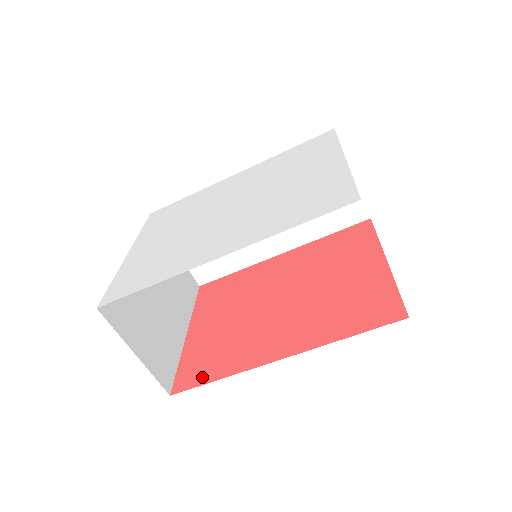
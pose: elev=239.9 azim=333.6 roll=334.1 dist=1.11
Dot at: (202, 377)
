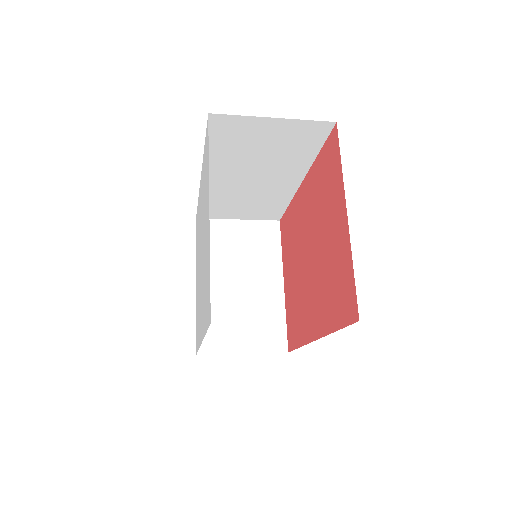
Dot at: (294, 341)
